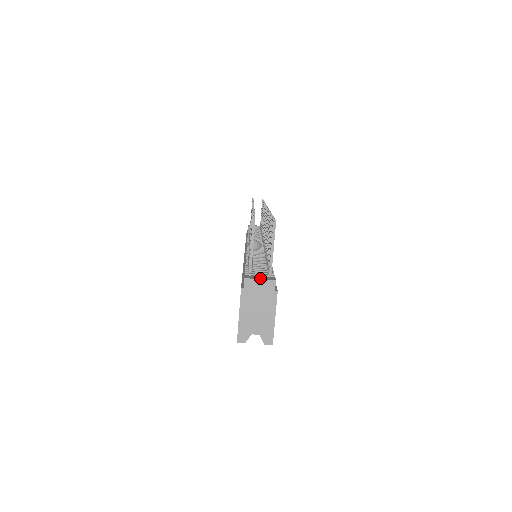
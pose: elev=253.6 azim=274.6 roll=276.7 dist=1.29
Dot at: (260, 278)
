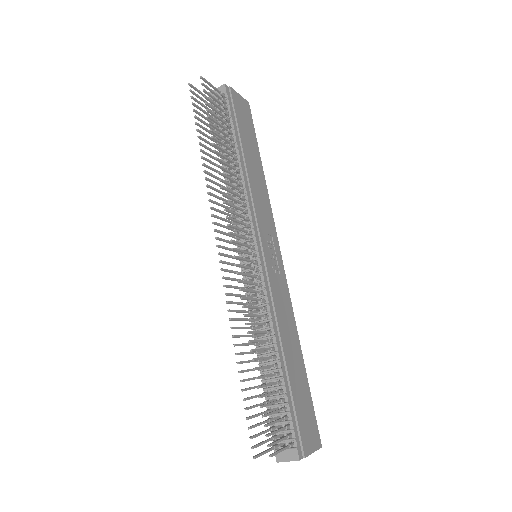
Dot at: (287, 459)
